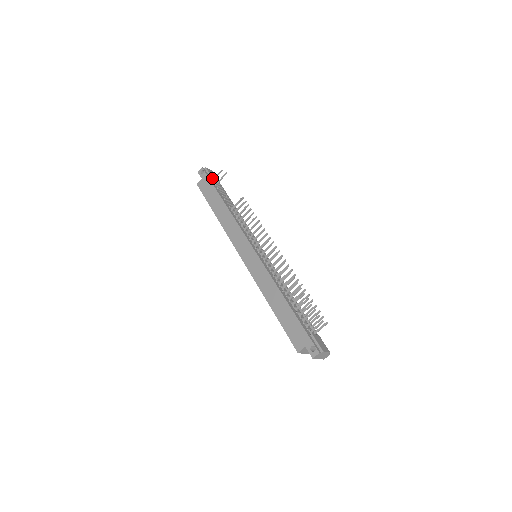
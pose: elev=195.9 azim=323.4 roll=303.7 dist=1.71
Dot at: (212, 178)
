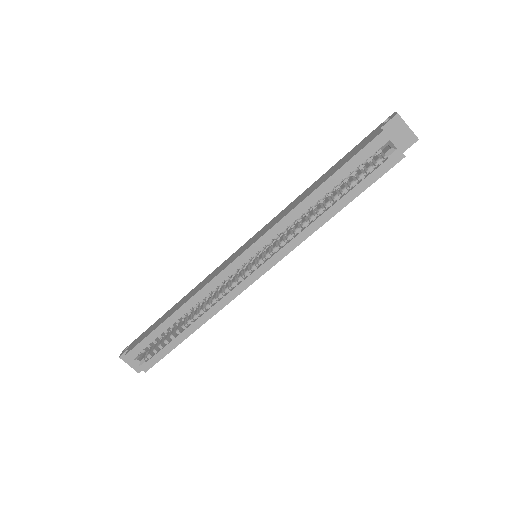
Dot at: occluded
